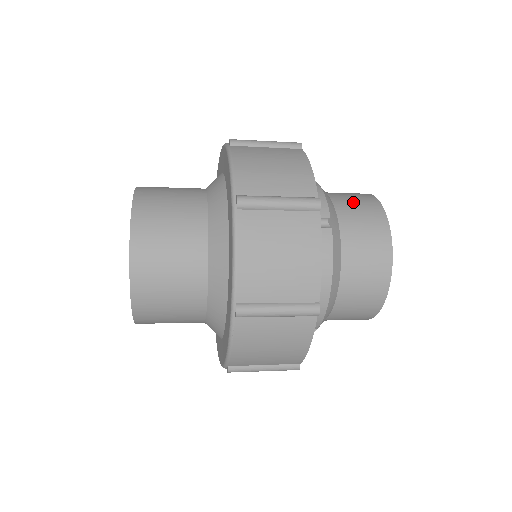
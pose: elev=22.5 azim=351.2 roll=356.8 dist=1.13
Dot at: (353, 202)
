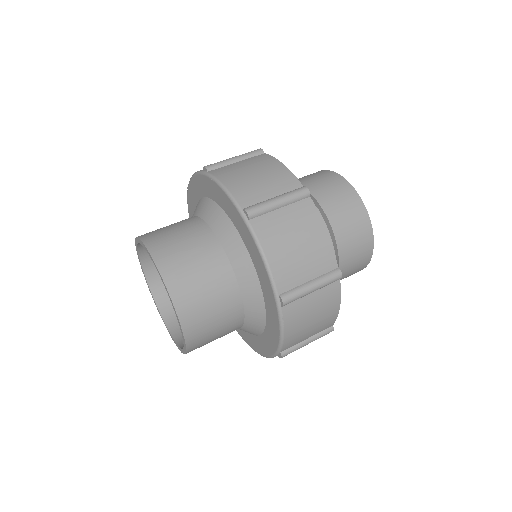
Dot at: (318, 181)
